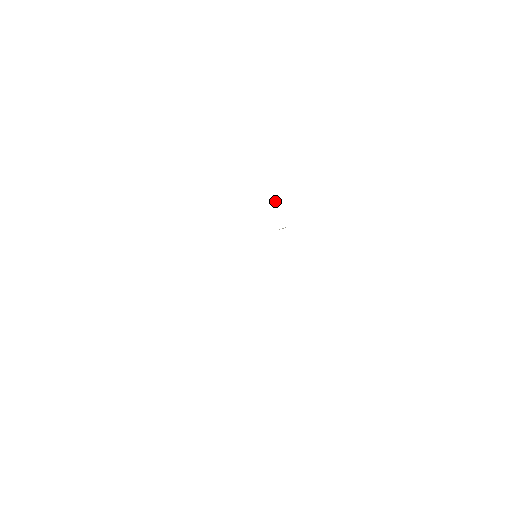
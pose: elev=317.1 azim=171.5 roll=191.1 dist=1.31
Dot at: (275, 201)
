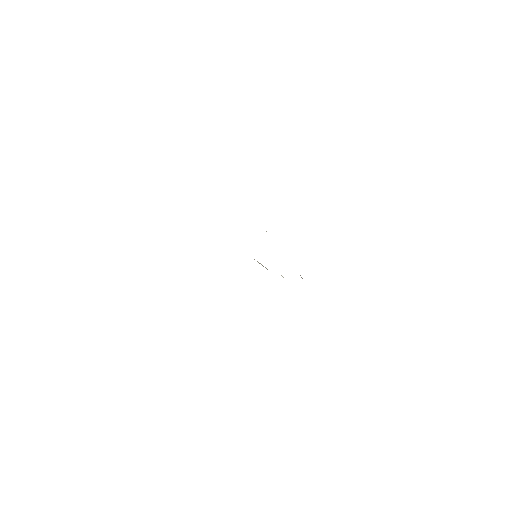
Dot at: occluded
